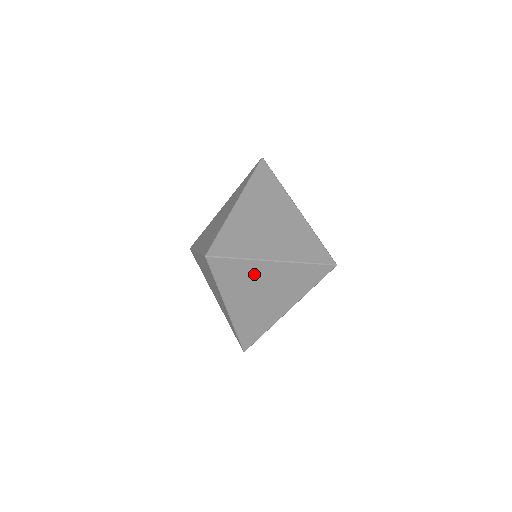
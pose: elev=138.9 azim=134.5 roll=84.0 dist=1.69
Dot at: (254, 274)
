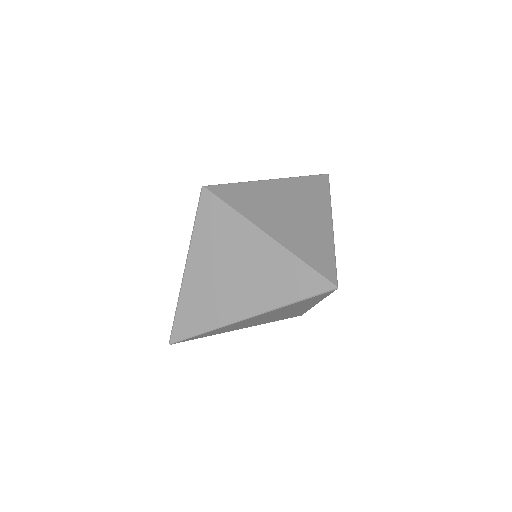
Dot at: occluded
